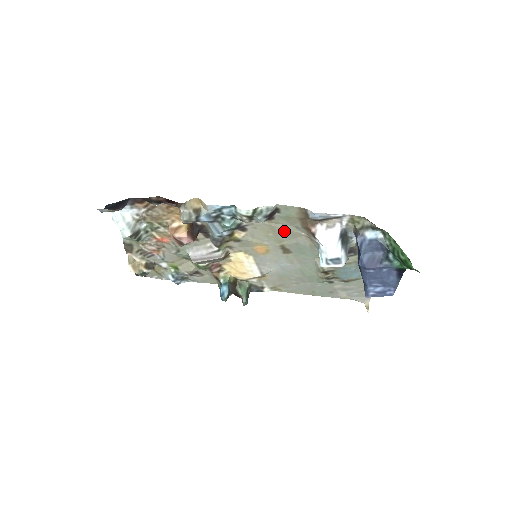
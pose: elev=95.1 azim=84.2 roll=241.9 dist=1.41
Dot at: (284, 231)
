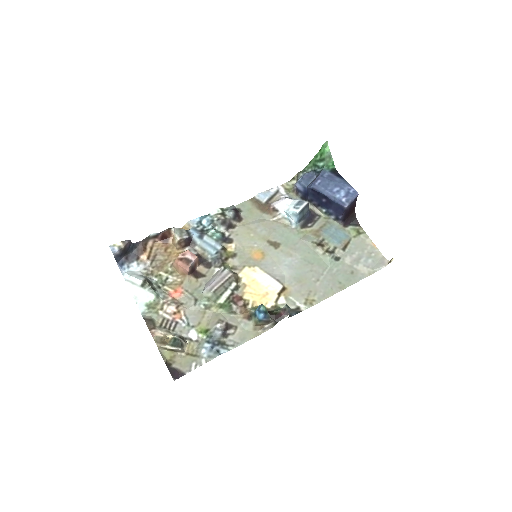
Dot at: (258, 226)
